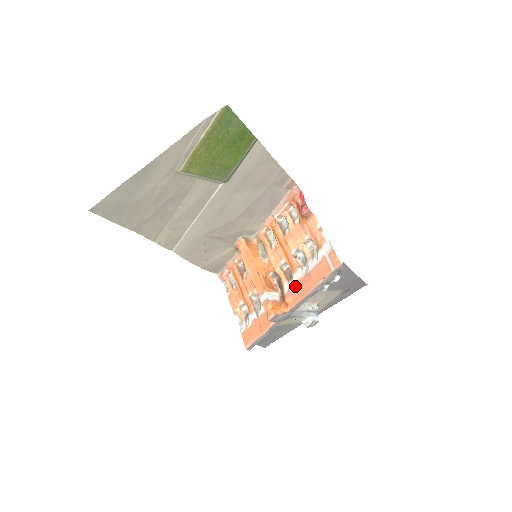
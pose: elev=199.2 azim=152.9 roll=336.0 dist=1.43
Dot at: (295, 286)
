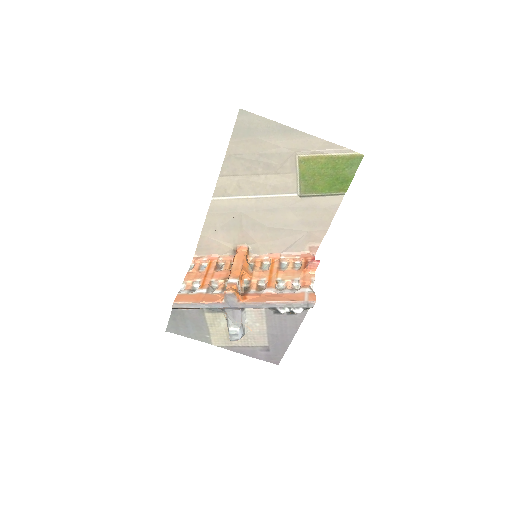
Dot at: (262, 294)
